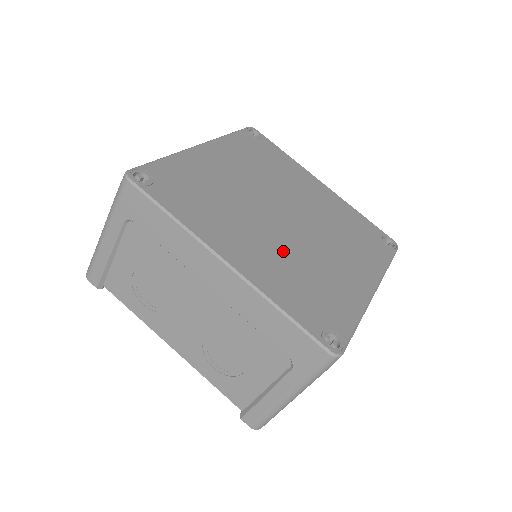
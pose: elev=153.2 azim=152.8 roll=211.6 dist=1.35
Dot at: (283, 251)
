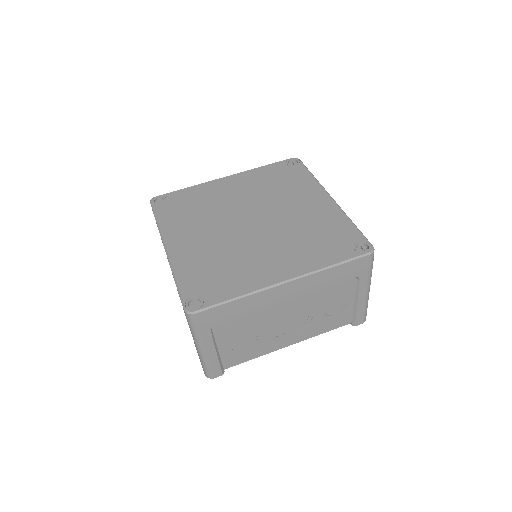
Dot at: (219, 245)
